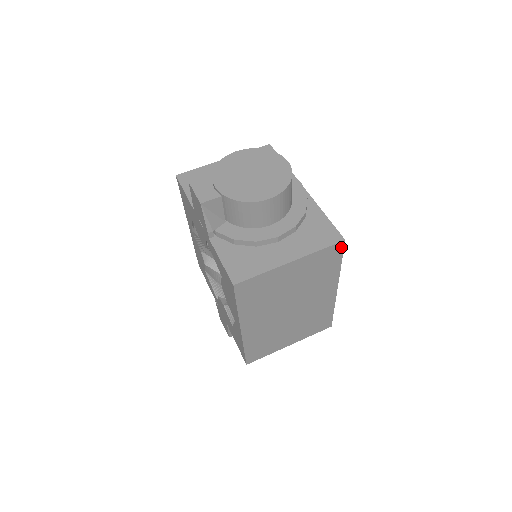
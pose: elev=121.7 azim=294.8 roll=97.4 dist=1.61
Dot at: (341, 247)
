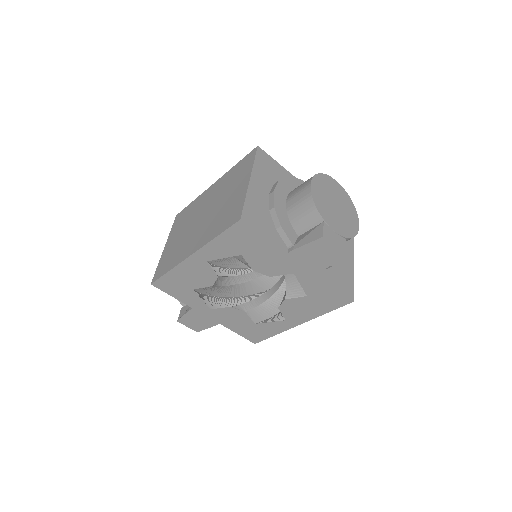
Dot at: occluded
